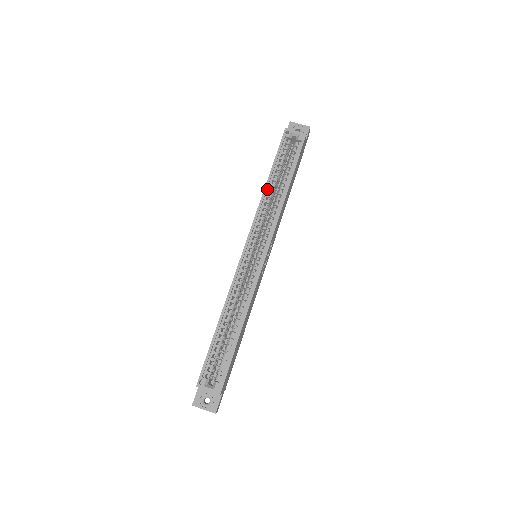
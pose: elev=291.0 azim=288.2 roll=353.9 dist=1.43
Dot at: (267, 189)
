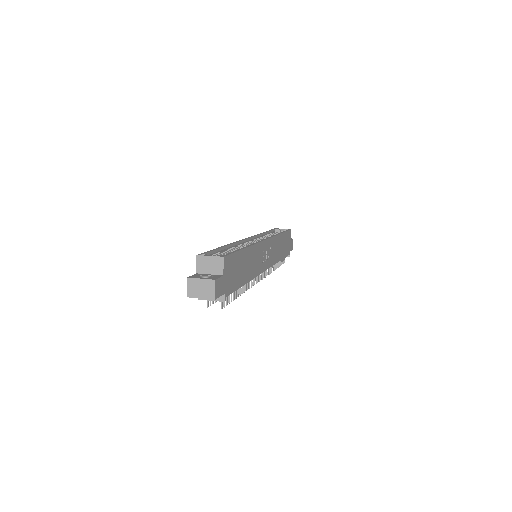
Dot at: (264, 235)
